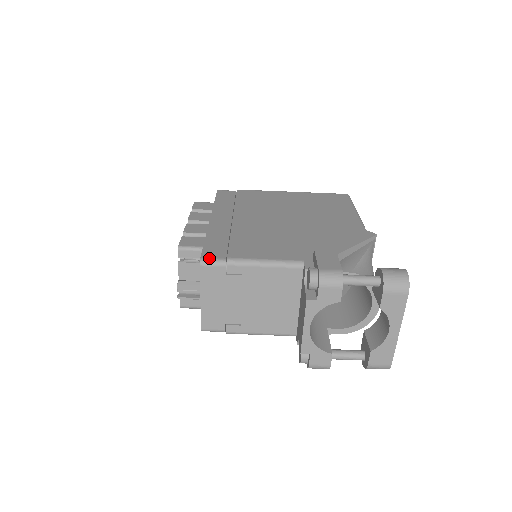
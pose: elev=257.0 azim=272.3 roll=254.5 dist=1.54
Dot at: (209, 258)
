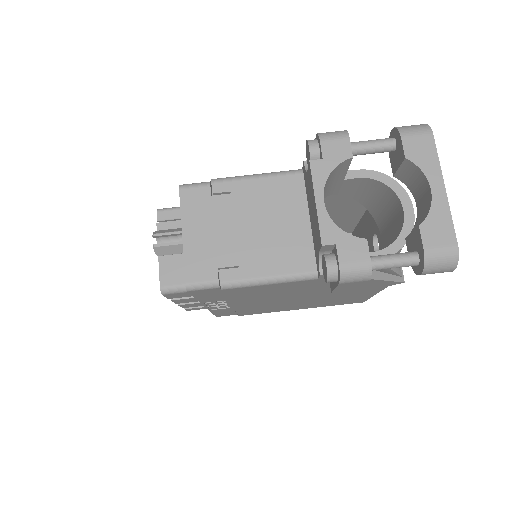
Dot at: (190, 184)
